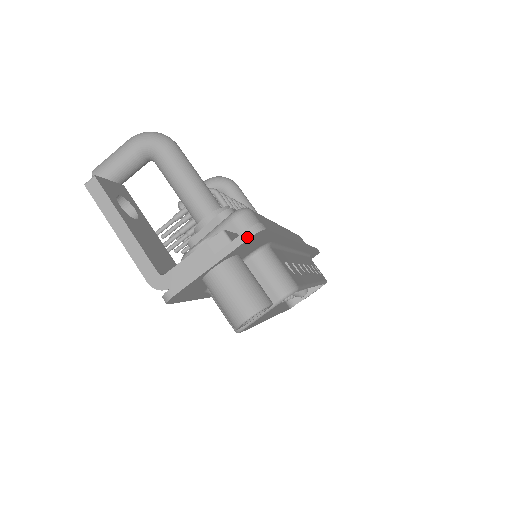
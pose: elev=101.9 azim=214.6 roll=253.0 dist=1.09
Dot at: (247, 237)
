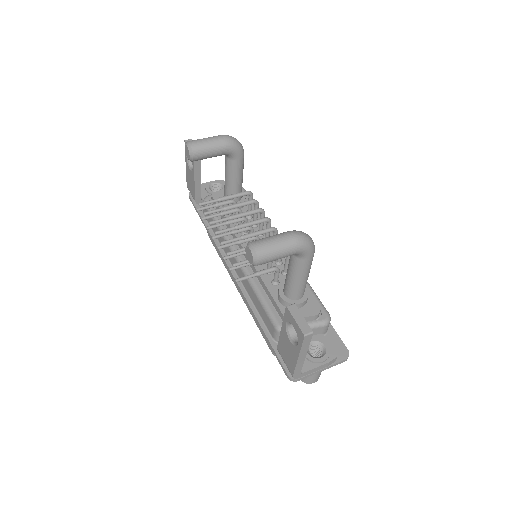
Dot at: occluded
